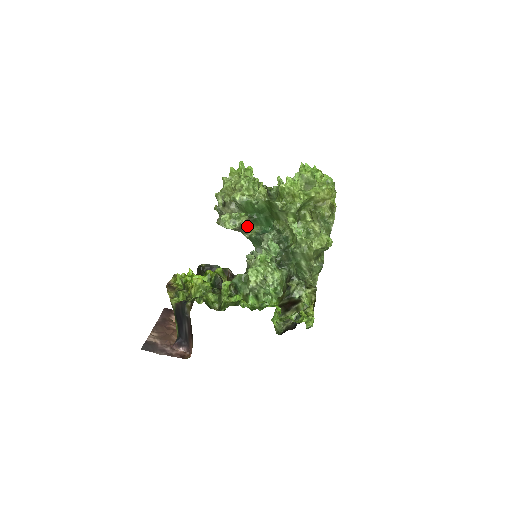
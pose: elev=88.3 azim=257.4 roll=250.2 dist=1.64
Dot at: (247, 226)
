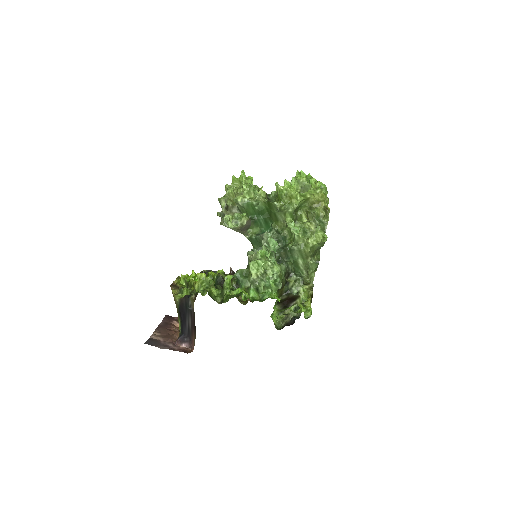
Dot at: (248, 227)
